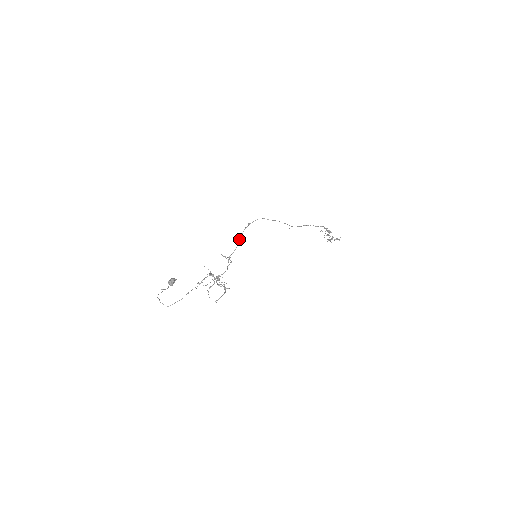
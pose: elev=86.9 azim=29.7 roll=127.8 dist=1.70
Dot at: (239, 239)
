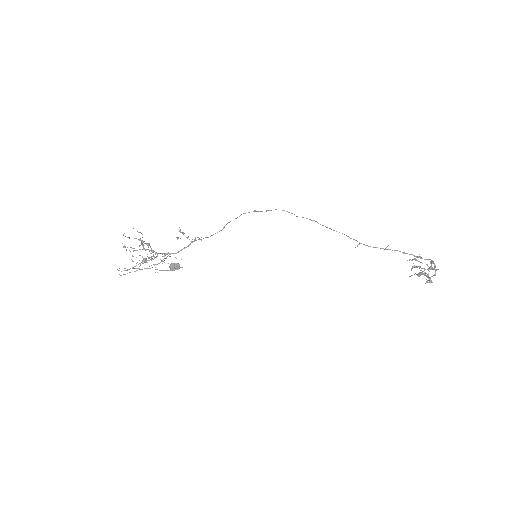
Dot at: (227, 223)
